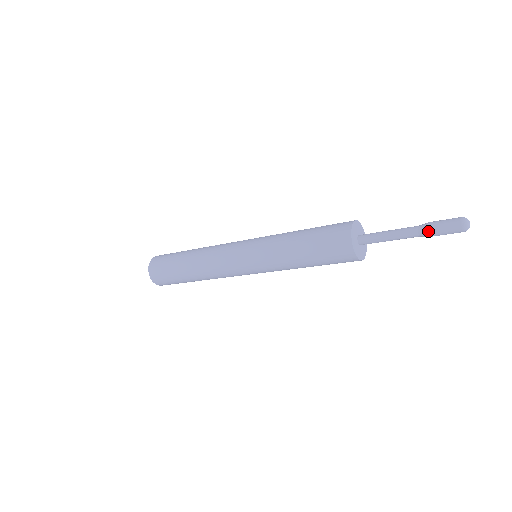
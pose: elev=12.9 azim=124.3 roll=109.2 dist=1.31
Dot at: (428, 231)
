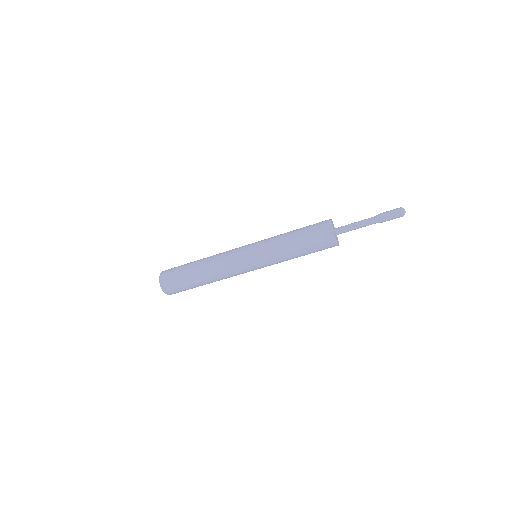
Dot at: (381, 219)
